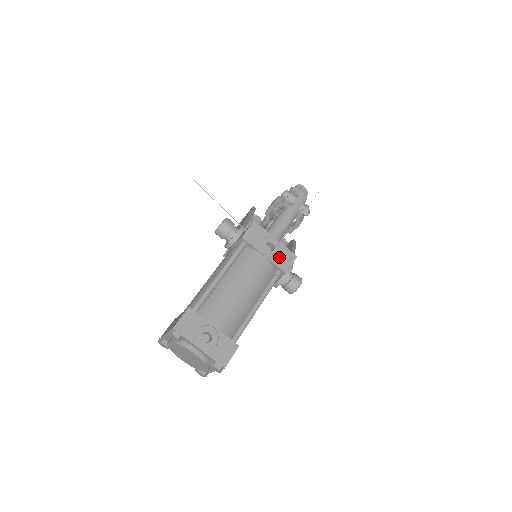
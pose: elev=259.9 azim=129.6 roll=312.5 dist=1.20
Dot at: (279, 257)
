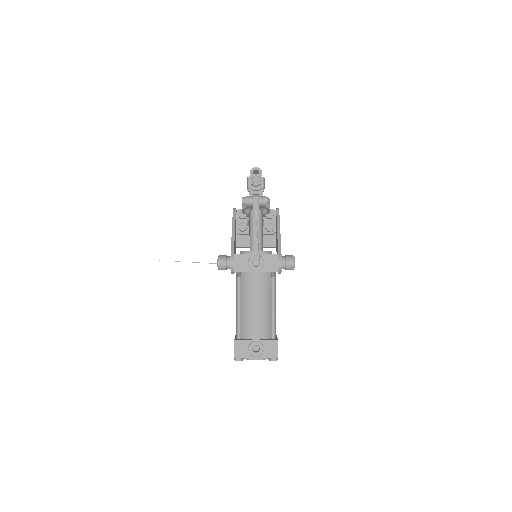
Dot at: (266, 265)
